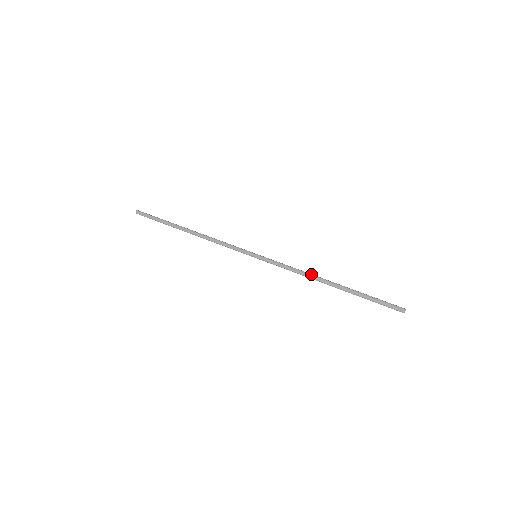
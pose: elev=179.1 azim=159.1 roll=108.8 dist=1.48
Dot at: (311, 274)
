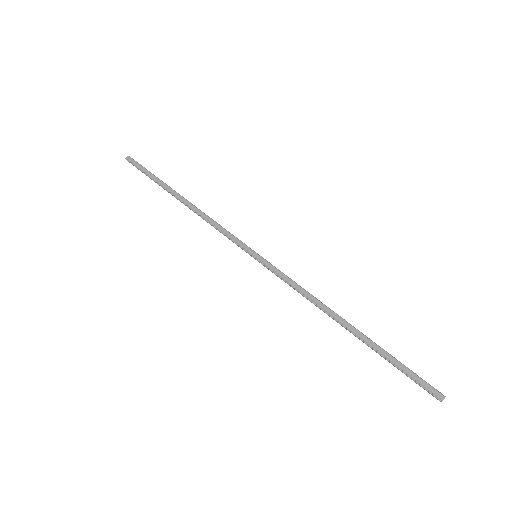
Dot at: occluded
